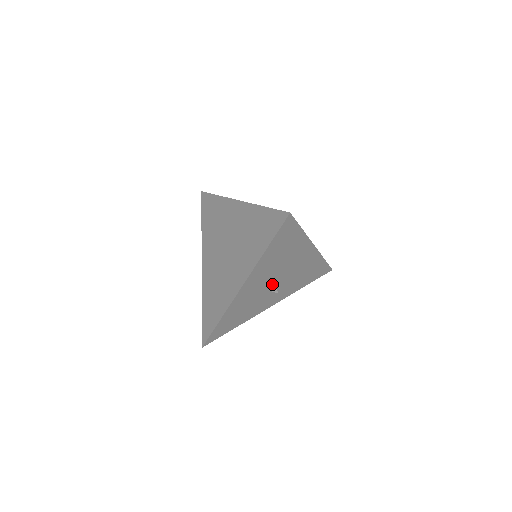
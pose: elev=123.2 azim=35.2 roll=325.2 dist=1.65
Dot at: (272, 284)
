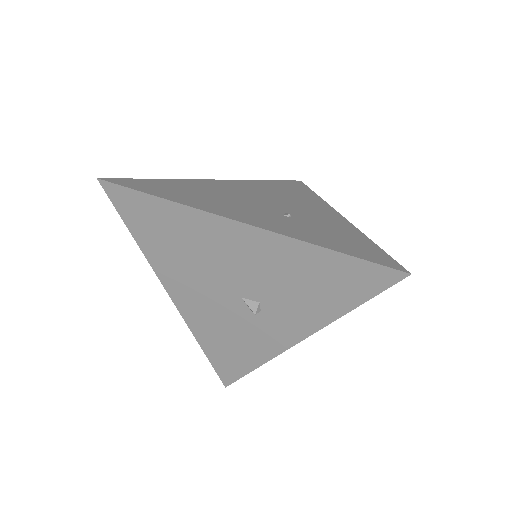
Dot at: (234, 297)
